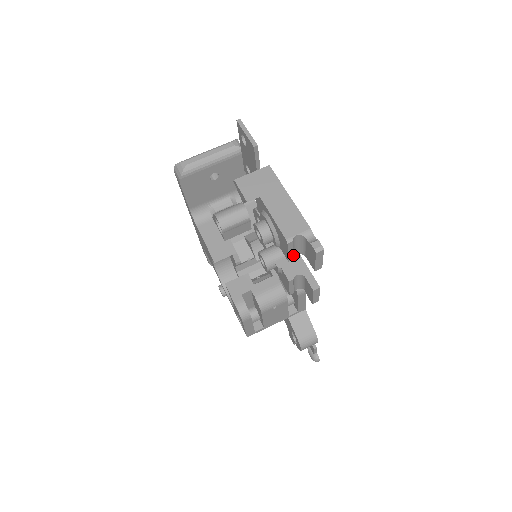
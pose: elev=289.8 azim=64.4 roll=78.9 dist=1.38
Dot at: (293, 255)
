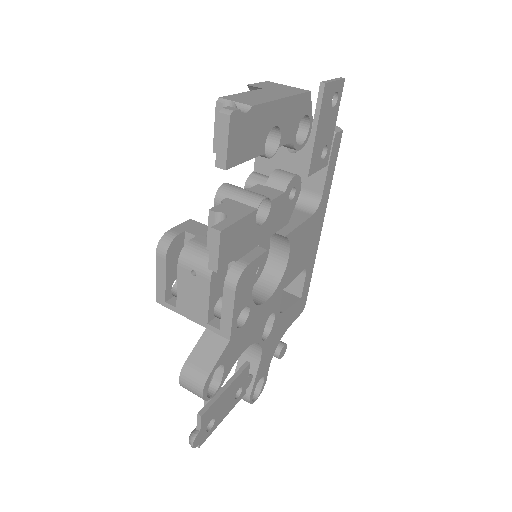
Dot at: occluded
